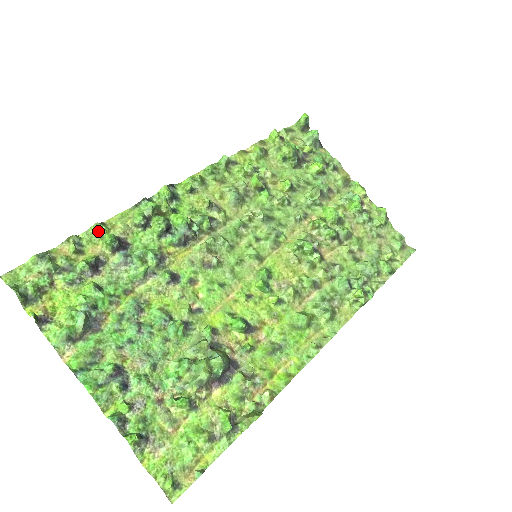
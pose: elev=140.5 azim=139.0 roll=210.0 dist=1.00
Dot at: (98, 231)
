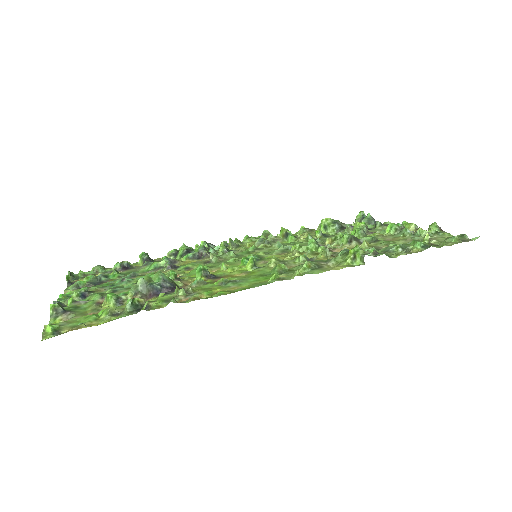
Dot at: occluded
